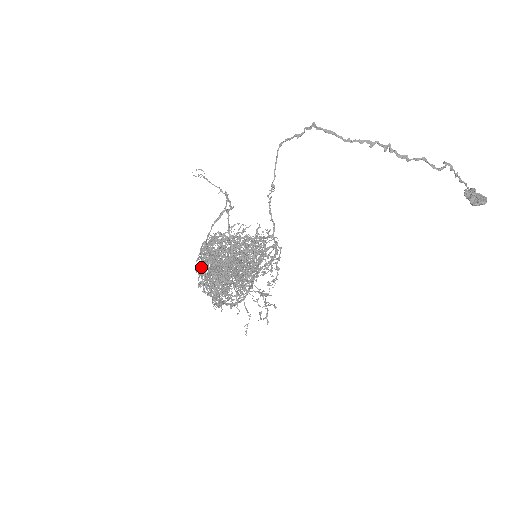
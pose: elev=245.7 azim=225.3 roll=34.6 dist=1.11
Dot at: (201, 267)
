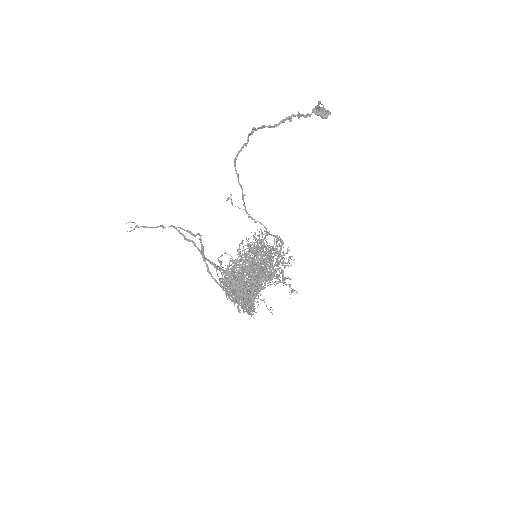
Dot at: occluded
